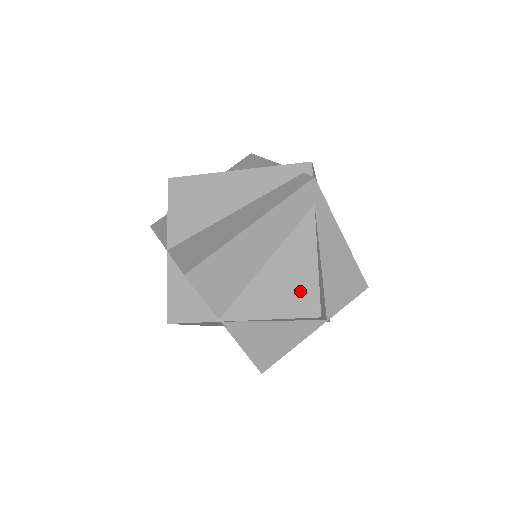
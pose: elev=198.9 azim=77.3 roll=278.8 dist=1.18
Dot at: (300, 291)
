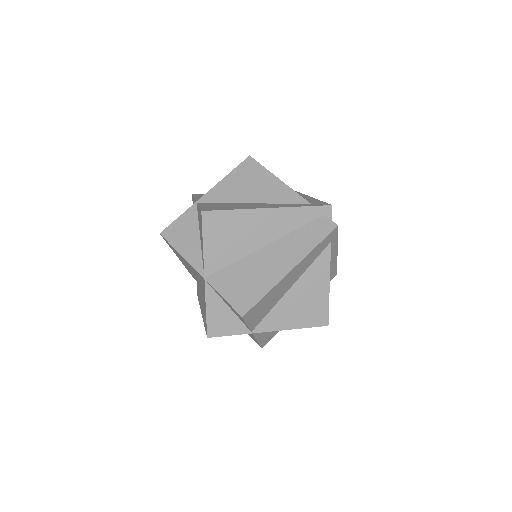
Dot at: (315, 308)
